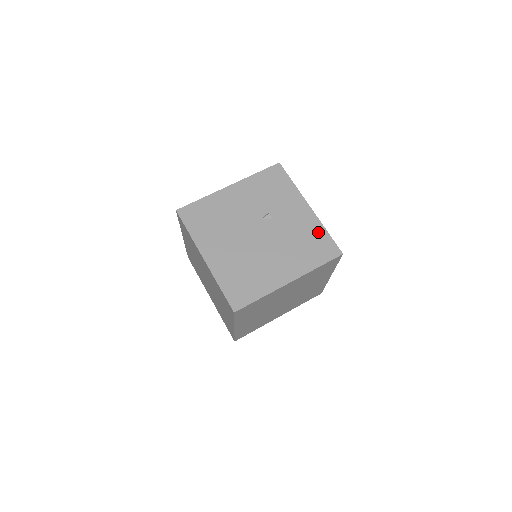
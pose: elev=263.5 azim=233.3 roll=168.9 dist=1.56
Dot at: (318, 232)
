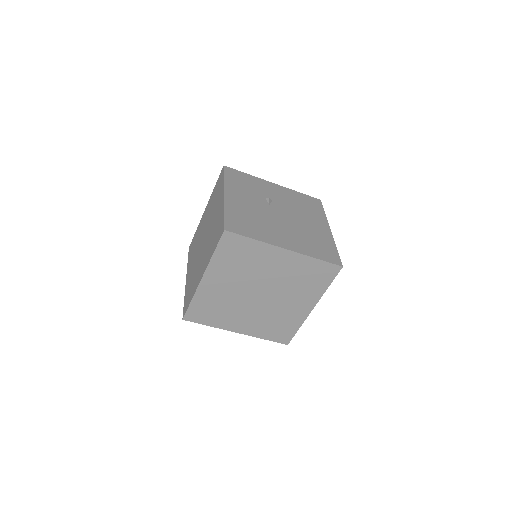
Dot at: (298, 195)
